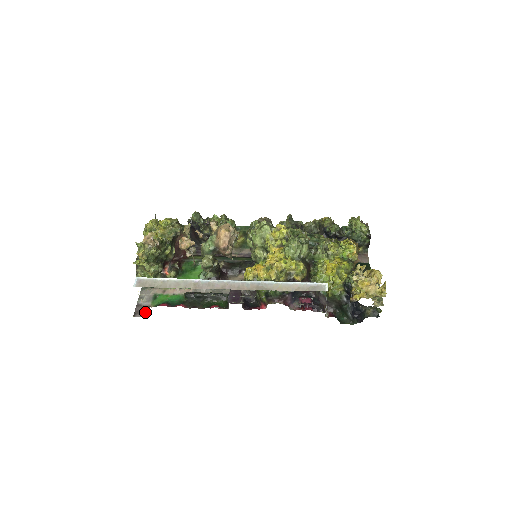
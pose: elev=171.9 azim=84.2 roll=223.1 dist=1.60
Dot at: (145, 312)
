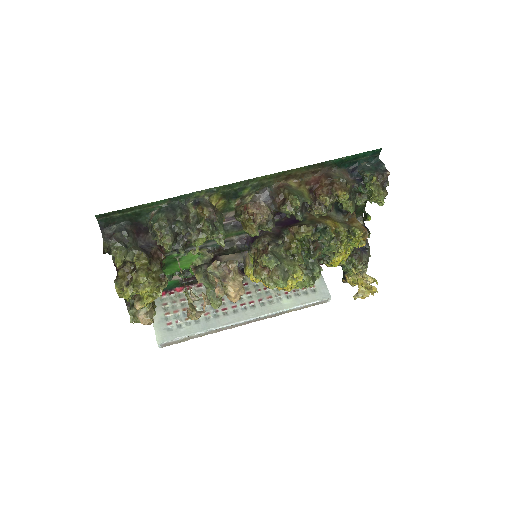
Dot at: occluded
